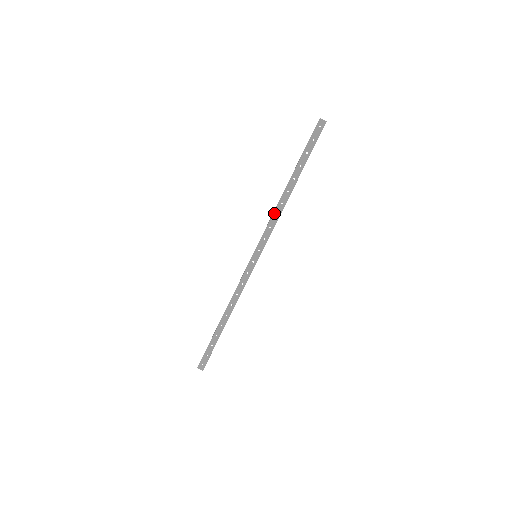
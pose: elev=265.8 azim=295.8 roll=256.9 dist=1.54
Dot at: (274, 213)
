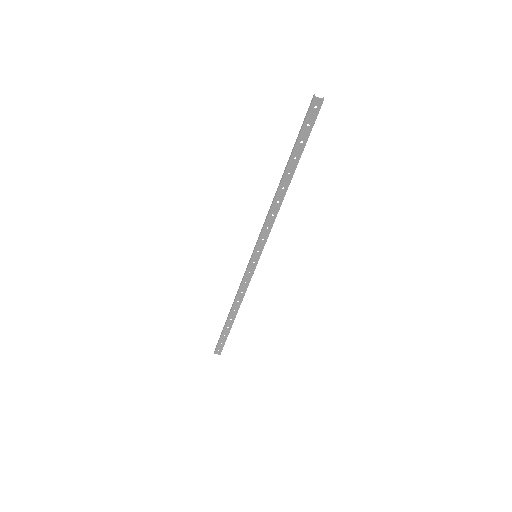
Dot at: (270, 213)
